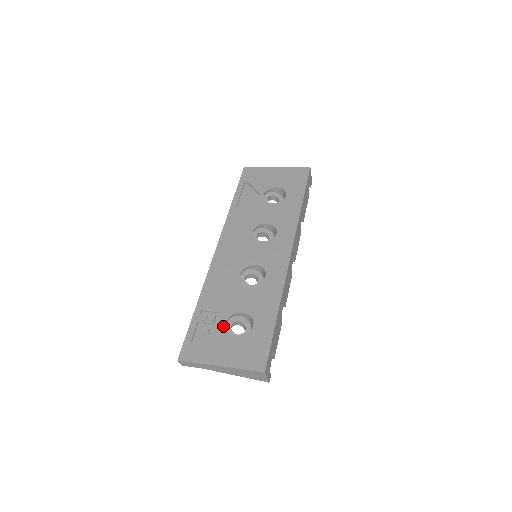
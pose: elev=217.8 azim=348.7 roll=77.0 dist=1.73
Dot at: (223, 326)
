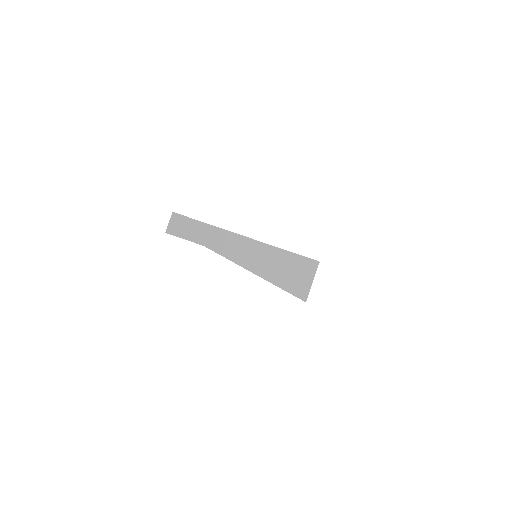
Dot at: occluded
